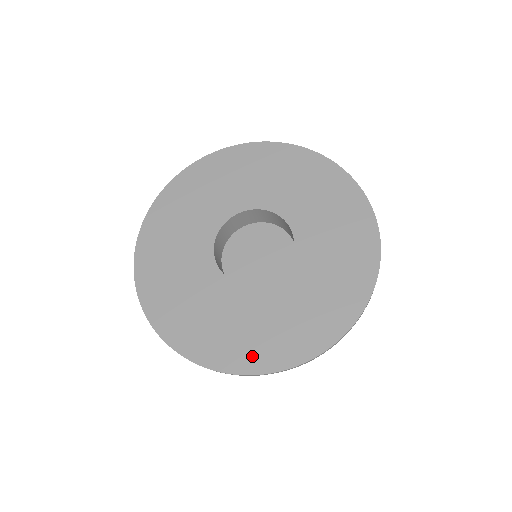
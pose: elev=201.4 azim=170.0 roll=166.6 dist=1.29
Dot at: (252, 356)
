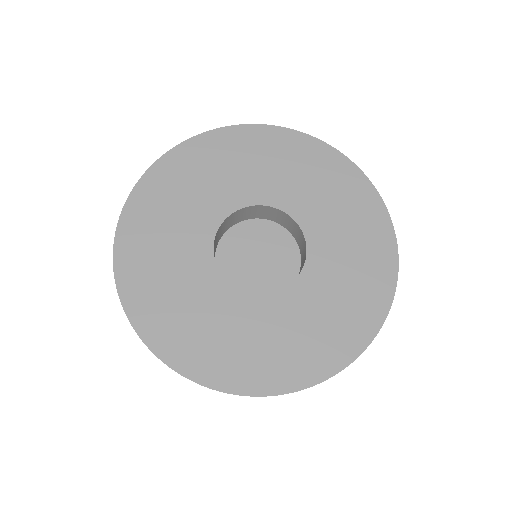
Dot at: (153, 320)
